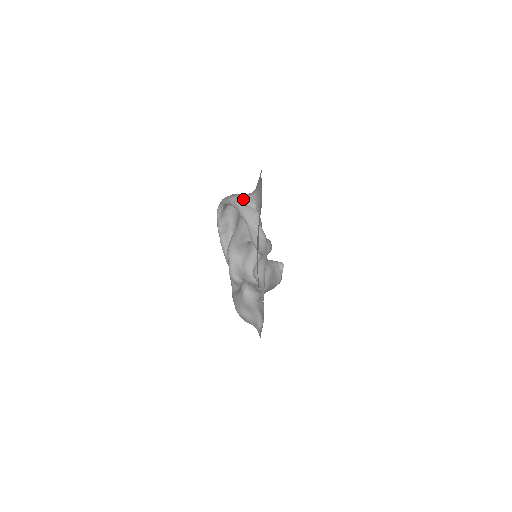
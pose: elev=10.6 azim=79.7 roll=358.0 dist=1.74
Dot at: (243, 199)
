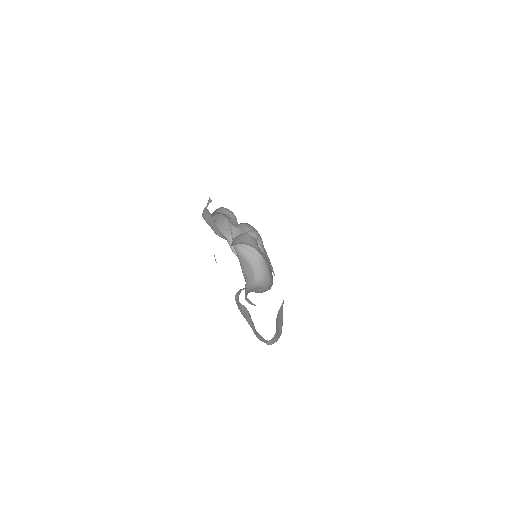
Dot at: occluded
